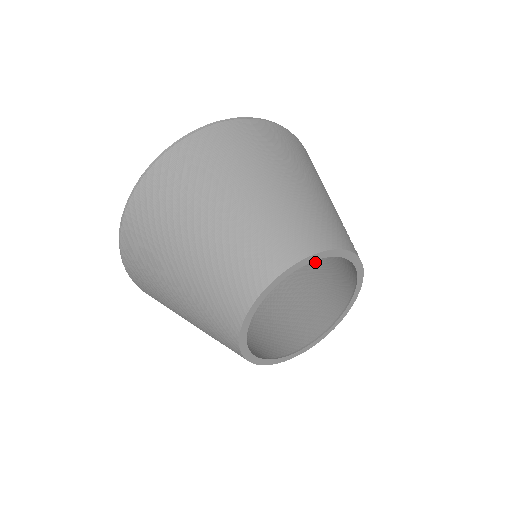
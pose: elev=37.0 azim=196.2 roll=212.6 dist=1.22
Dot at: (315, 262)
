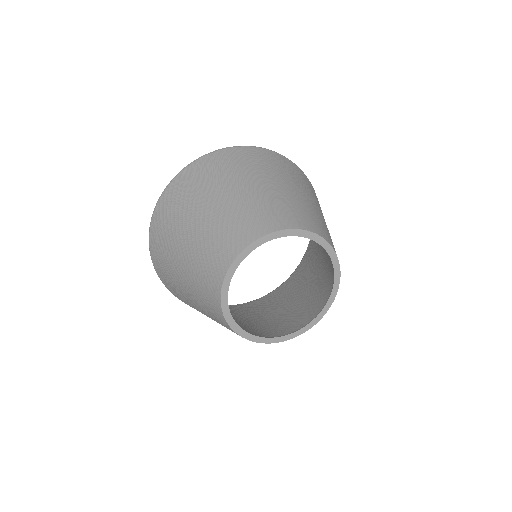
Dot at: occluded
